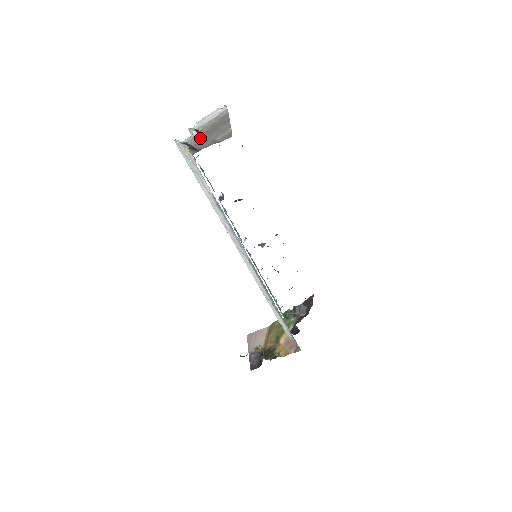
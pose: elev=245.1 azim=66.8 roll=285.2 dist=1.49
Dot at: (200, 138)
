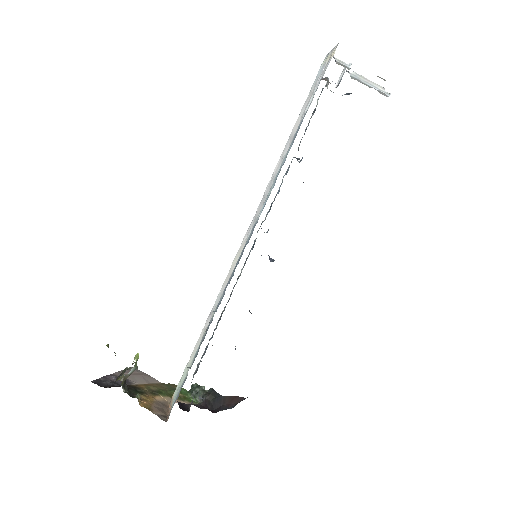
Dot at: occluded
